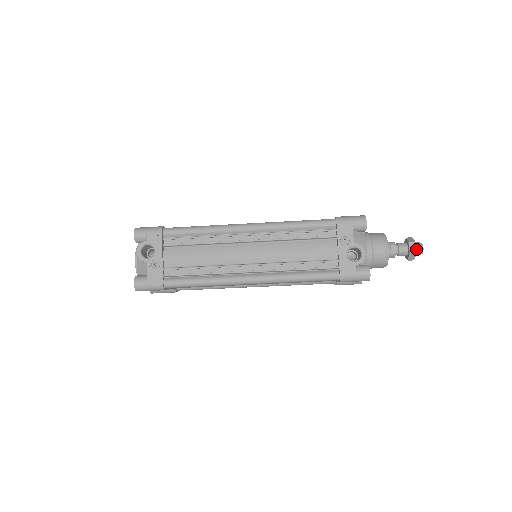
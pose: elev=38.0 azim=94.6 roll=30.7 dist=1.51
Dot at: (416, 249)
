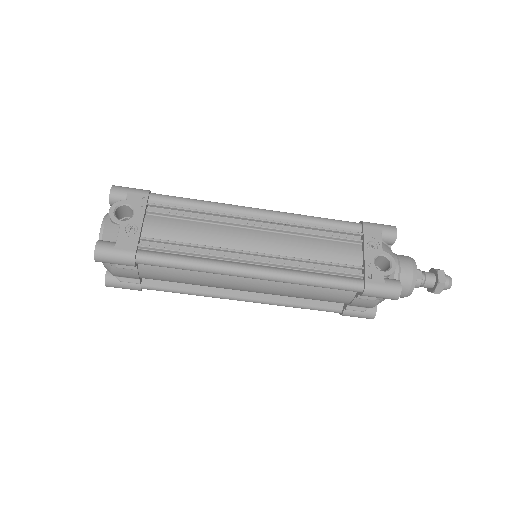
Dot at: (444, 280)
